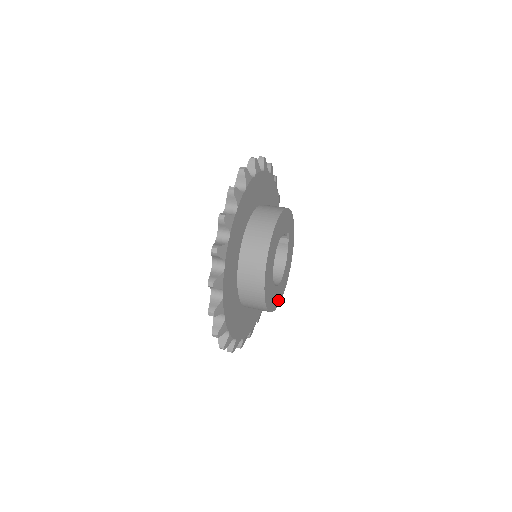
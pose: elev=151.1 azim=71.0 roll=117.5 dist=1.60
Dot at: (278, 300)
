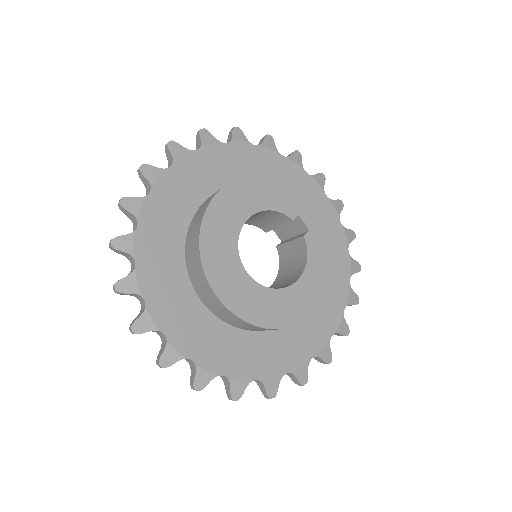
Dot at: (284, 318)
